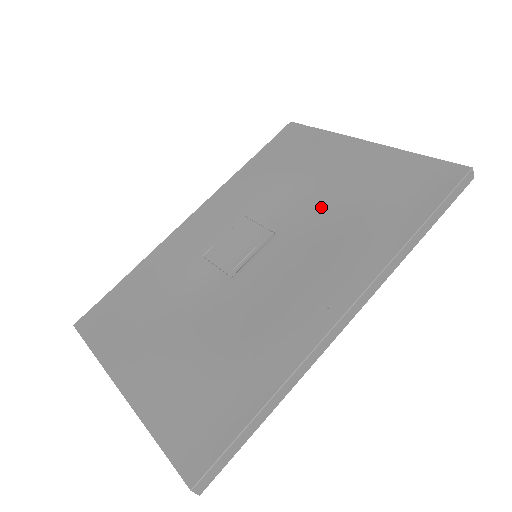
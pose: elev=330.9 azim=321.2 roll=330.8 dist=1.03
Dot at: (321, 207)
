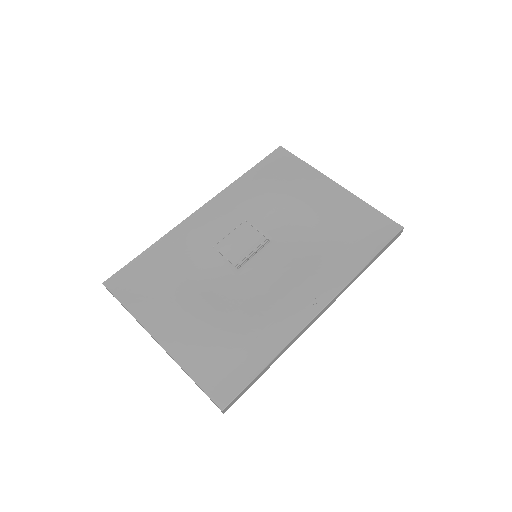
Dot at: (304, 229)
